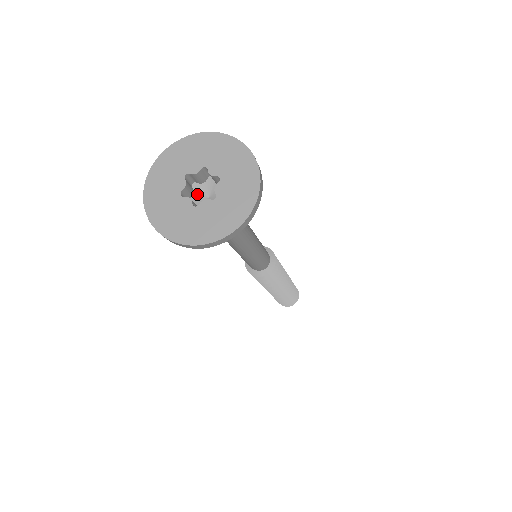
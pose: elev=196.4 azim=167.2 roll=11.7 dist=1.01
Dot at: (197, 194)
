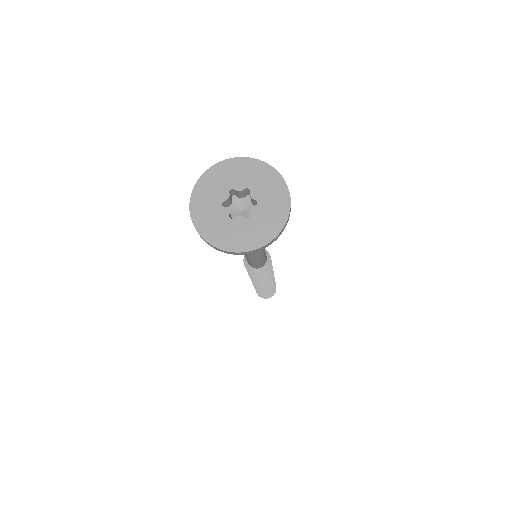
Dot at: (234, 205)
